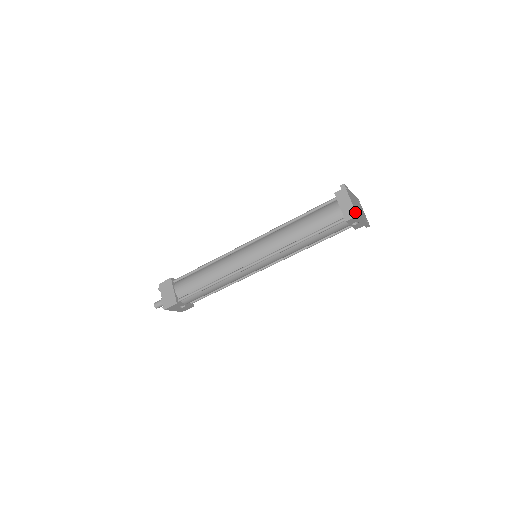
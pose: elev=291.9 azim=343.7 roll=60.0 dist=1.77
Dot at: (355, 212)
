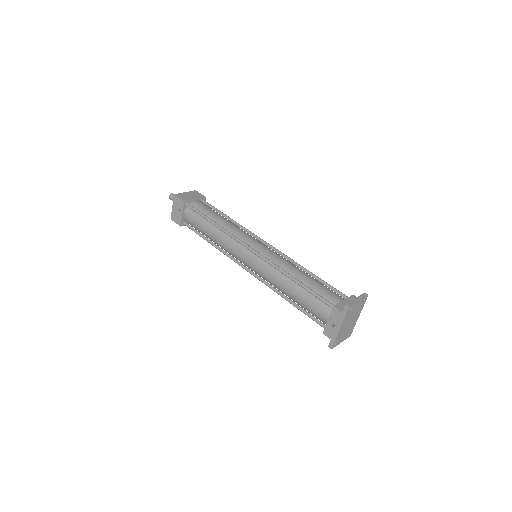
Dot at: (349, 305)
